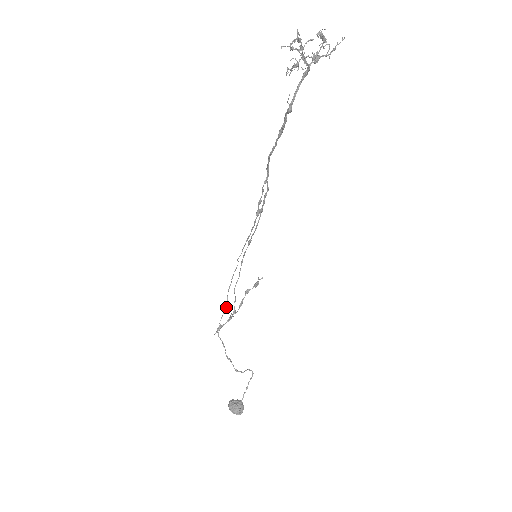
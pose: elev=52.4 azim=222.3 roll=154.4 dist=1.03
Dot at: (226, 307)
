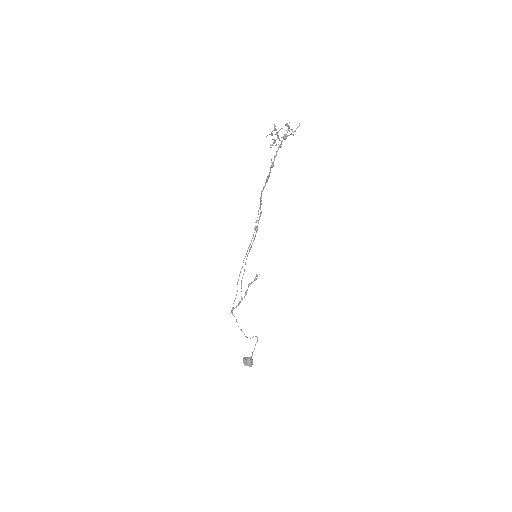
Dot at: (236, 295)
